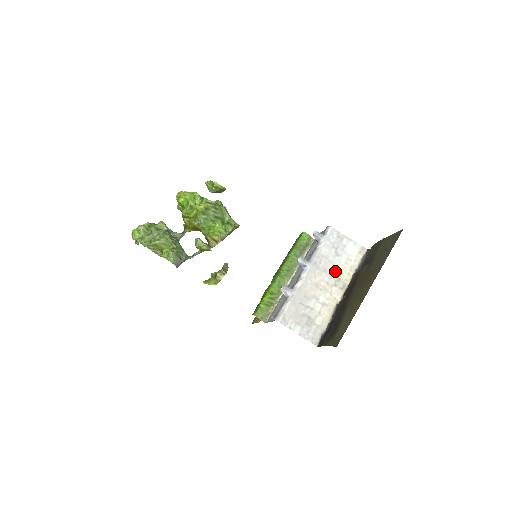
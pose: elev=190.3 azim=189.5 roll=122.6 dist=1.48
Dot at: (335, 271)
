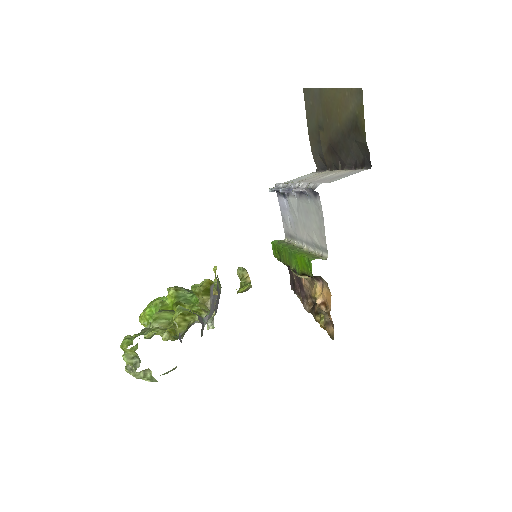
Dot at: occluded
